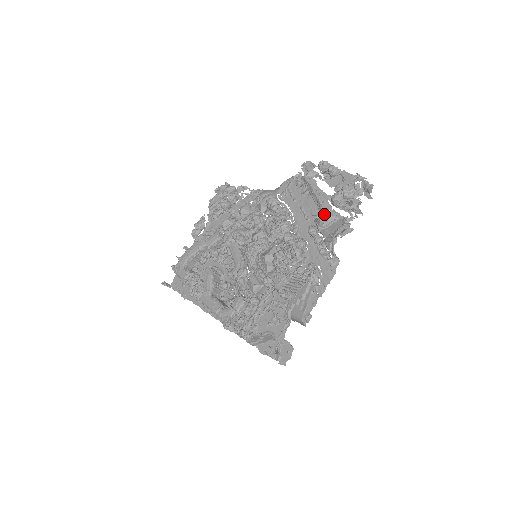
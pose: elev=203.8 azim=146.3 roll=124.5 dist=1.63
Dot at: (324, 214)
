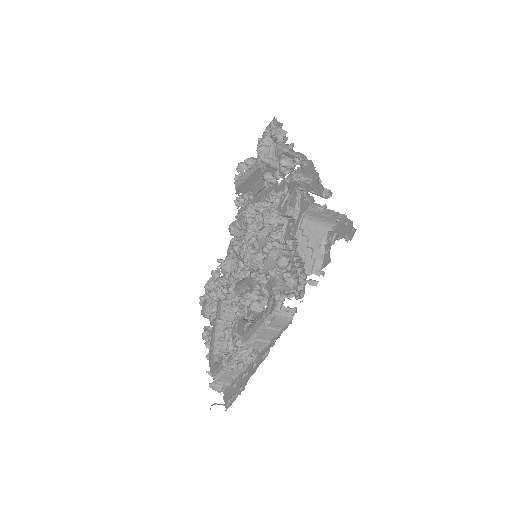
Dot at: (259, 154)
